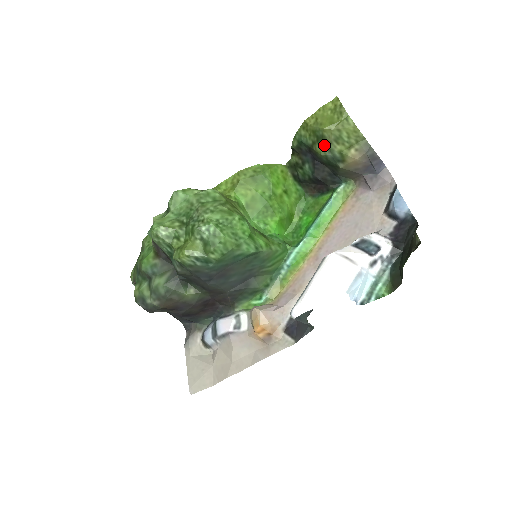
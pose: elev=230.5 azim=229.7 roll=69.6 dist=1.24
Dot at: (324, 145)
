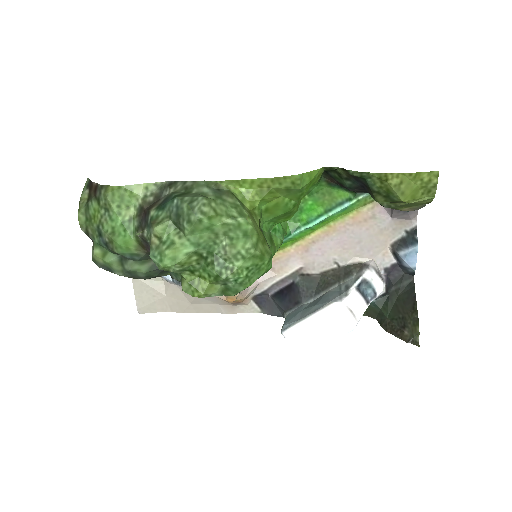
Dot at: (388, 202)
